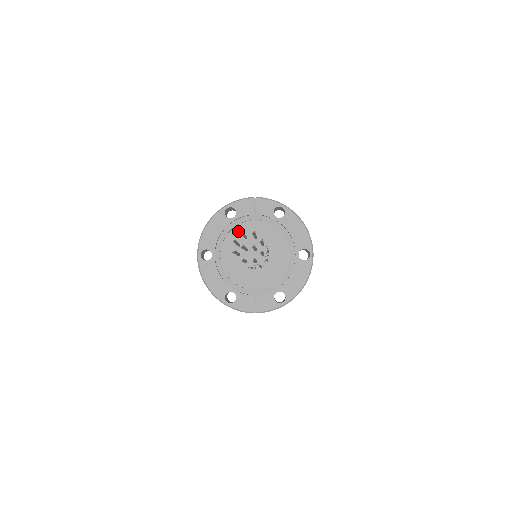
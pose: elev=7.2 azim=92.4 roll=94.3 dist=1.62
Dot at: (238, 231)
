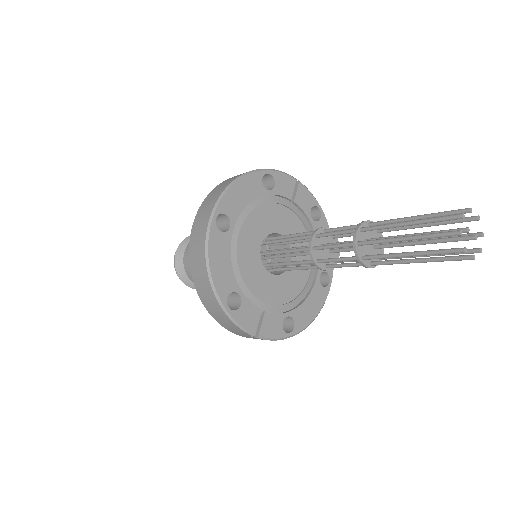
Dot at: (268, 211)
